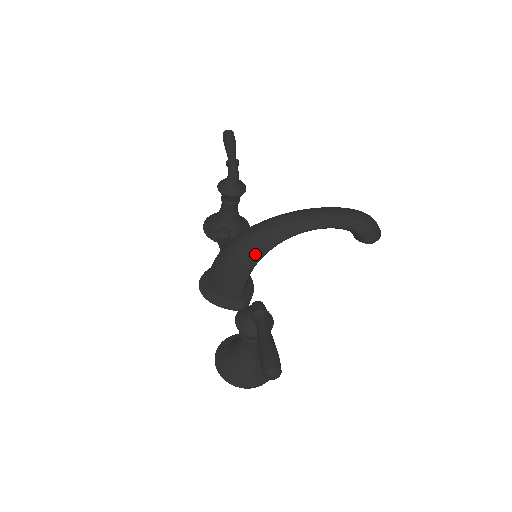
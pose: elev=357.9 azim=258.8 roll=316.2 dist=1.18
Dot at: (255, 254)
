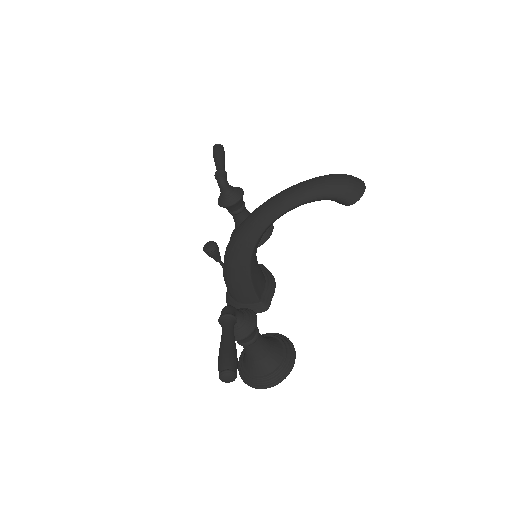
Dot at: (243, 257)
